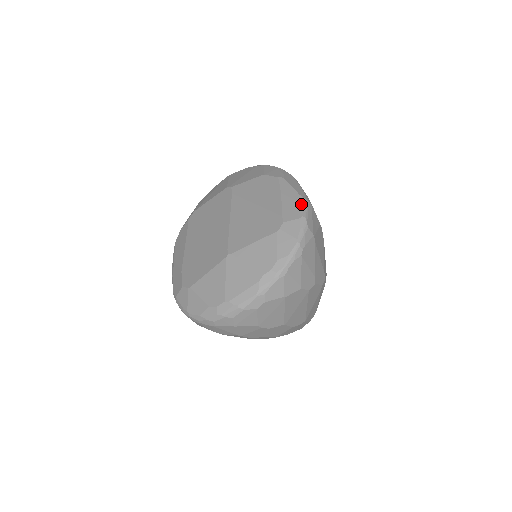
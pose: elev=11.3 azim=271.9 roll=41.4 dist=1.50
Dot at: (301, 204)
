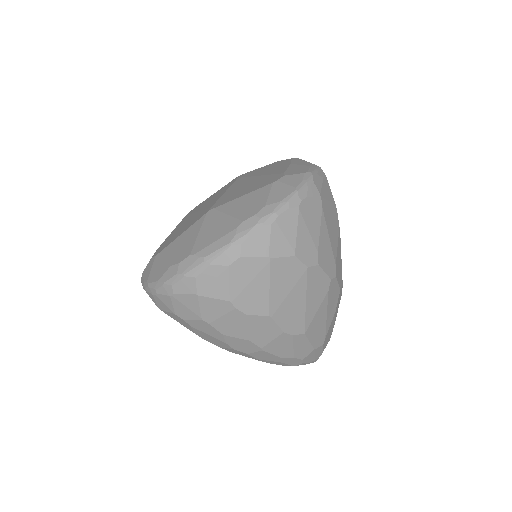
Dot at: (310, 166)
